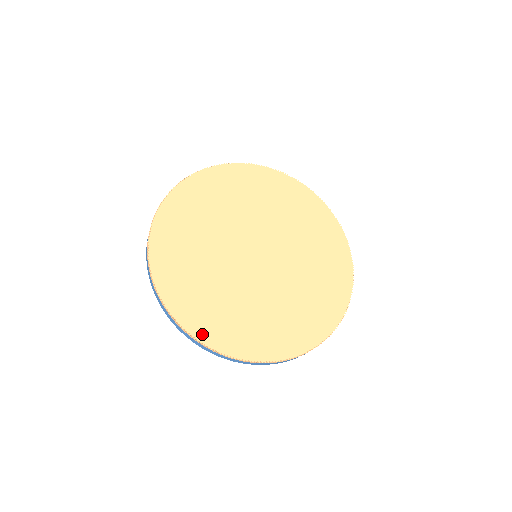
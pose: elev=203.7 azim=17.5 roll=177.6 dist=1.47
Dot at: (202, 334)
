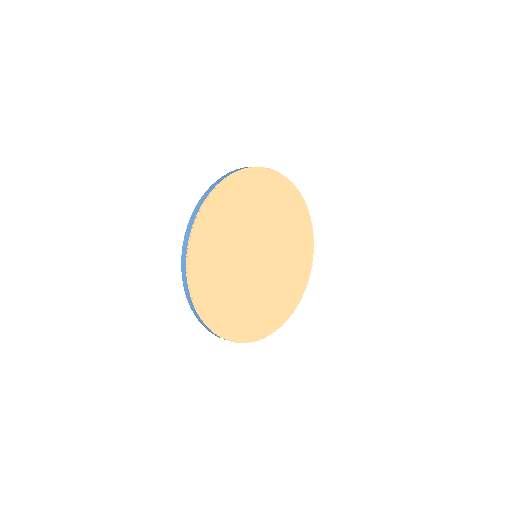
Dot at: (217, 326)
